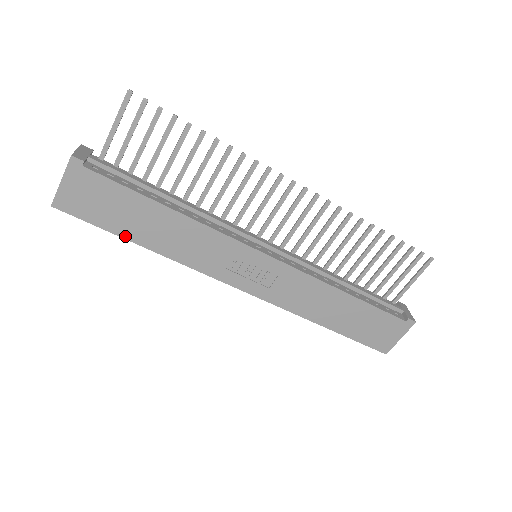
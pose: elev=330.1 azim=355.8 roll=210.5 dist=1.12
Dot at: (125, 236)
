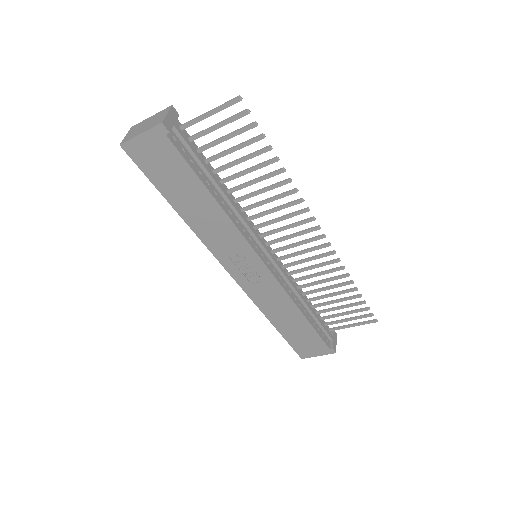
Dot at: (166, 197)
